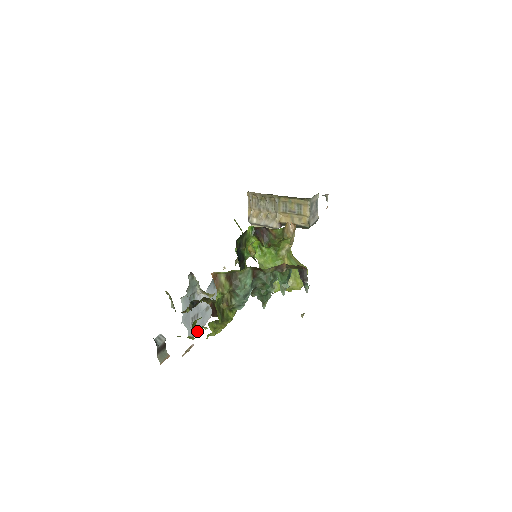
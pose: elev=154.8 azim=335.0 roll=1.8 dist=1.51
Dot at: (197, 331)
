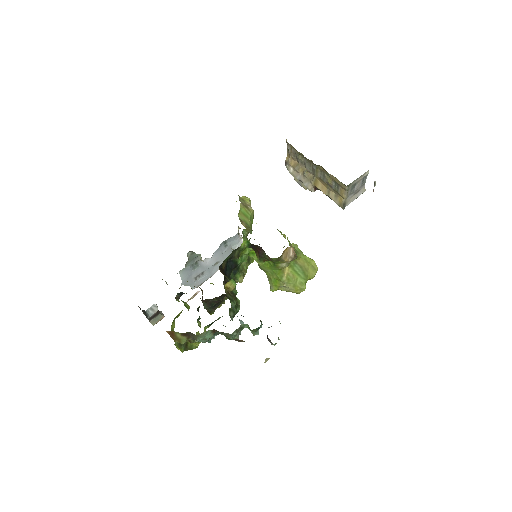
Dot at: (203, 282)
